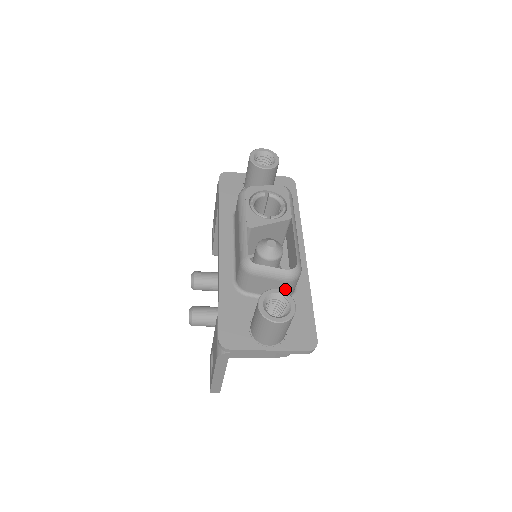
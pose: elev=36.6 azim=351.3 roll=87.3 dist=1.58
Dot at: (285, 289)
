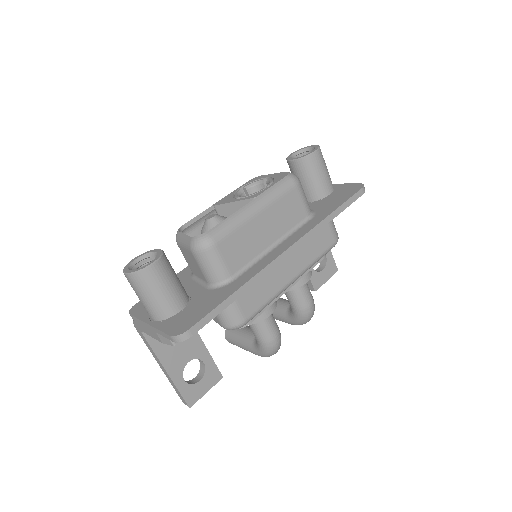
Dot at: (201, 267)
